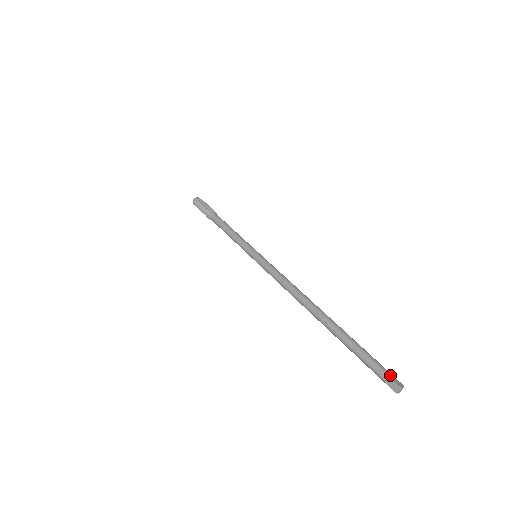
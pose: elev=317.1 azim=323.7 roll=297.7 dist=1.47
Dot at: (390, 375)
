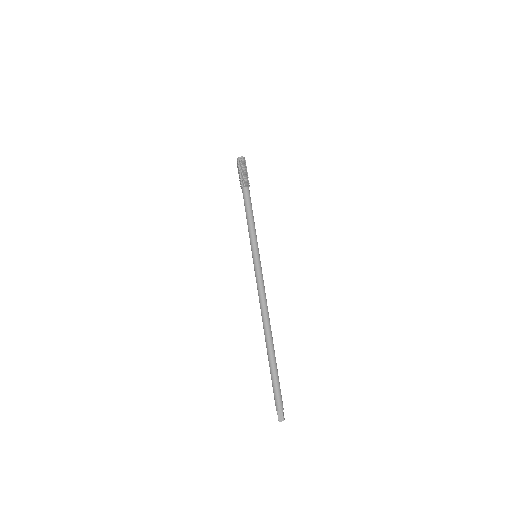
Dot at: (278, 411)
